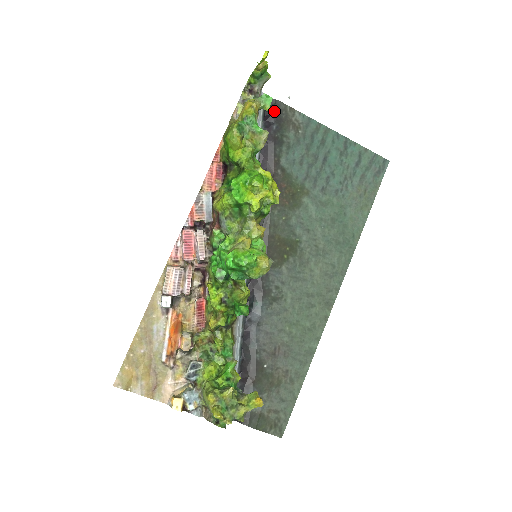
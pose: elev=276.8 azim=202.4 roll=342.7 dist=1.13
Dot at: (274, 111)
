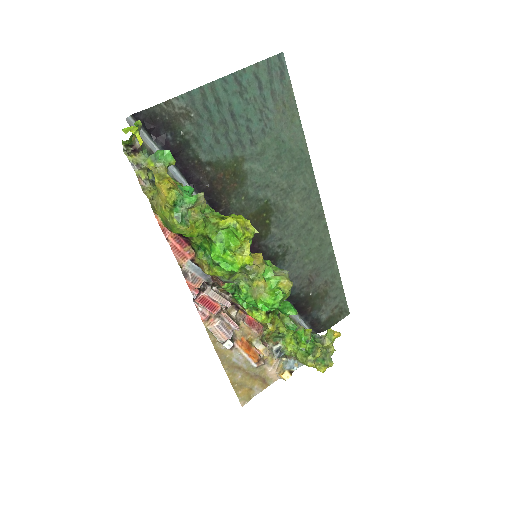
Dot at: (155, 122)
